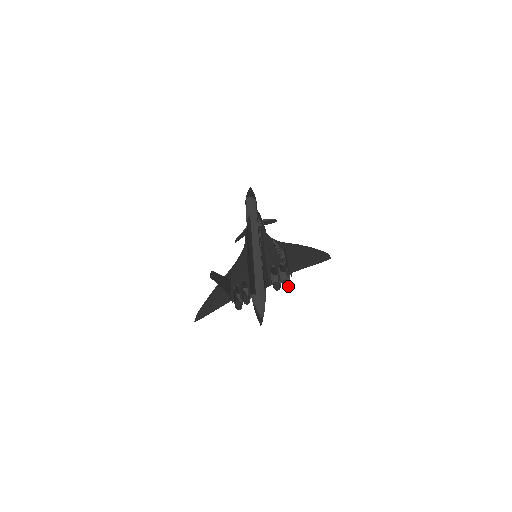
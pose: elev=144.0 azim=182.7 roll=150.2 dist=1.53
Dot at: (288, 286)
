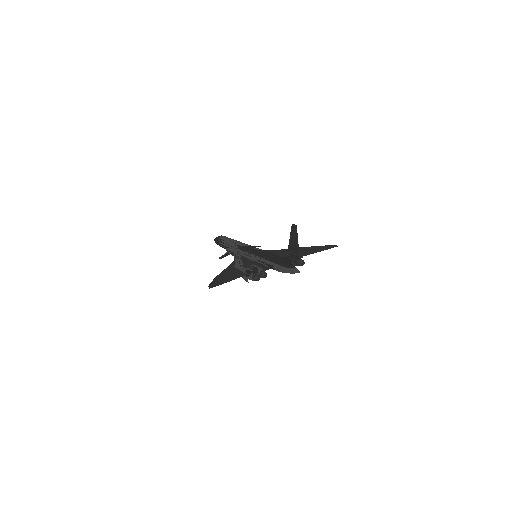
Dot at: occluded
